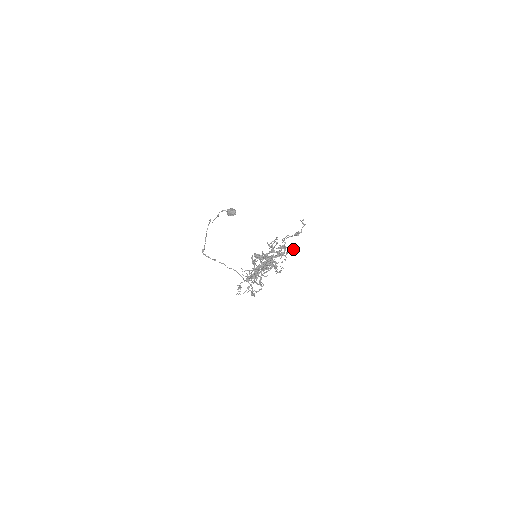
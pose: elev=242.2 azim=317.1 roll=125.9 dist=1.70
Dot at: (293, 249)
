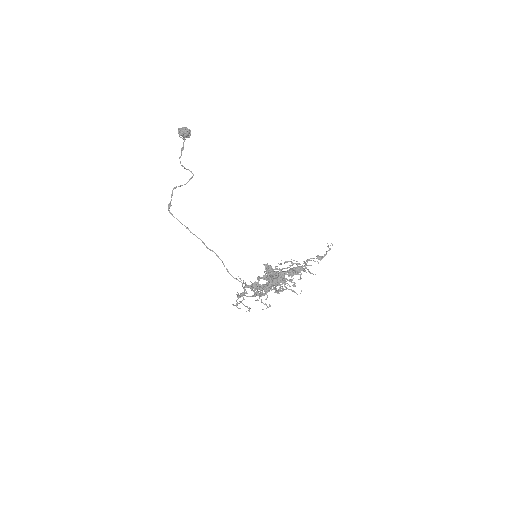
Dot at: (305, 267)
